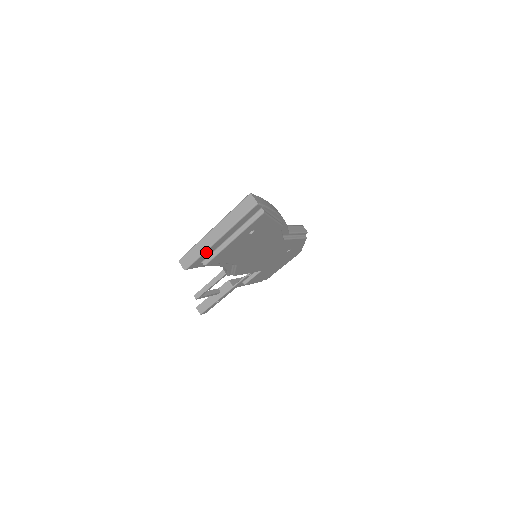
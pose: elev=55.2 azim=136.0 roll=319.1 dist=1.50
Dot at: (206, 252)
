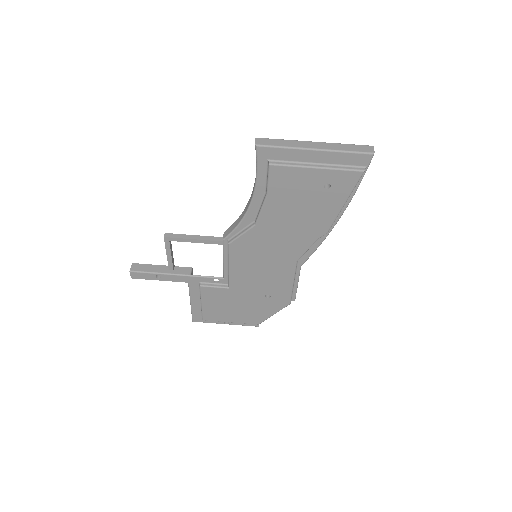
Dot at: (289, 150)
